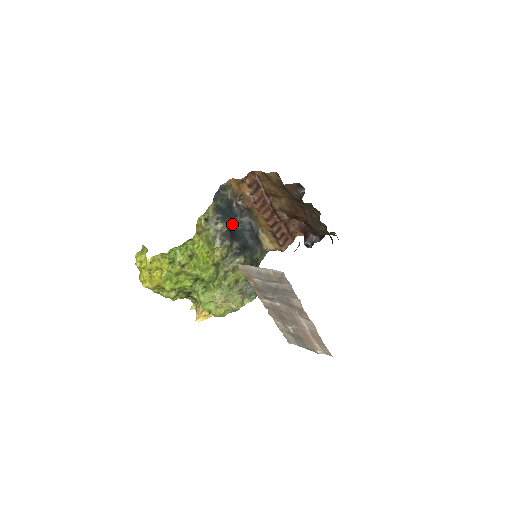
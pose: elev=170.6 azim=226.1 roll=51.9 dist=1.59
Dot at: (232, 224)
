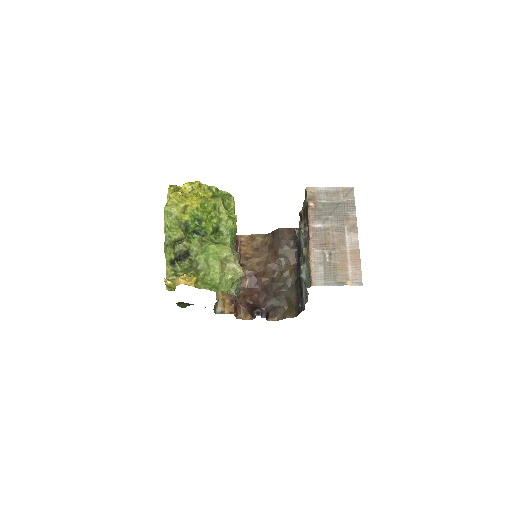
Dot at: occluded
